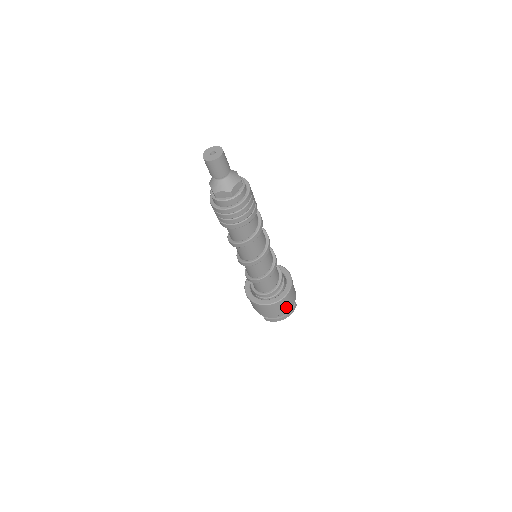
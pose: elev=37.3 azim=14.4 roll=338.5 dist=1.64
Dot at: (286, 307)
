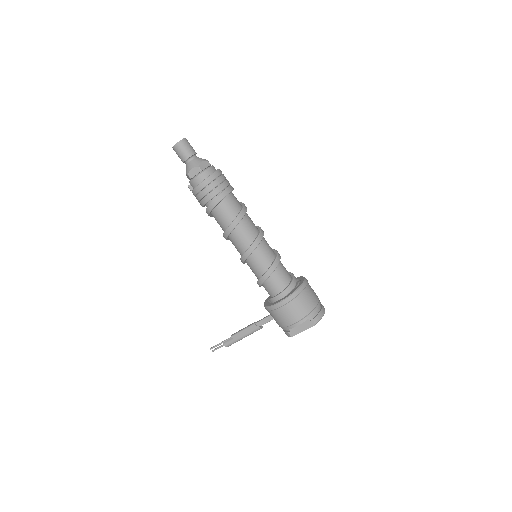
Dot at: (315, 293)
